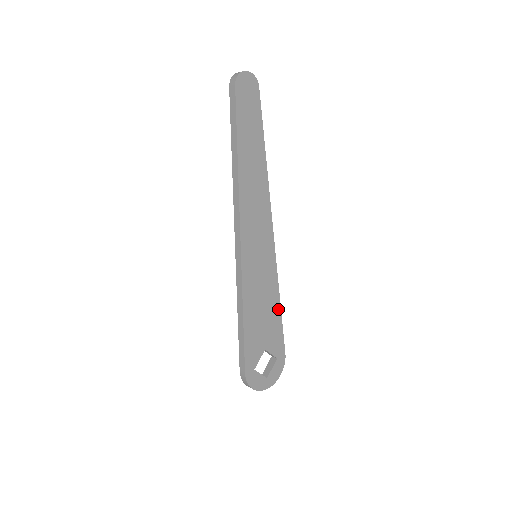
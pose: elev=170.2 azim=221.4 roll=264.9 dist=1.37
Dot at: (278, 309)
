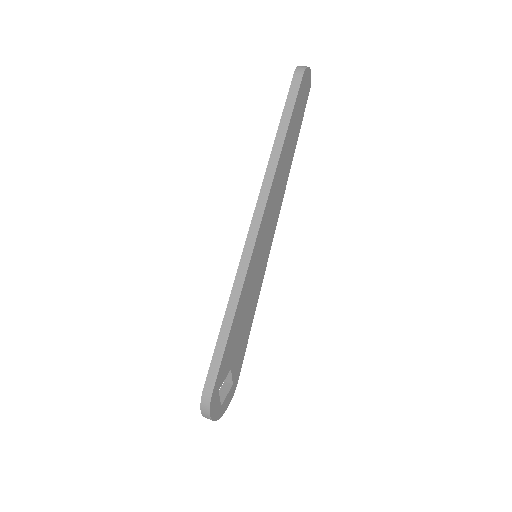
Dot at: (250, 325)
